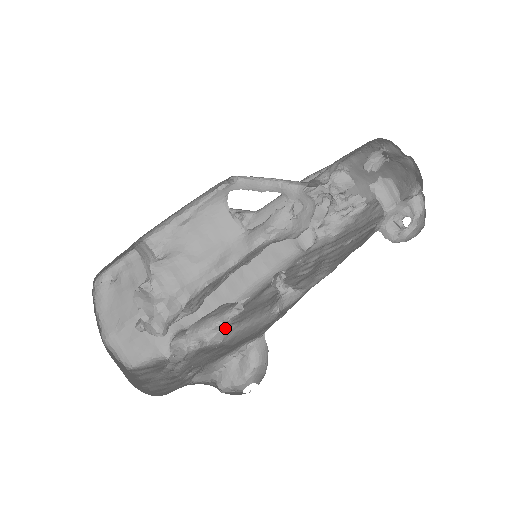
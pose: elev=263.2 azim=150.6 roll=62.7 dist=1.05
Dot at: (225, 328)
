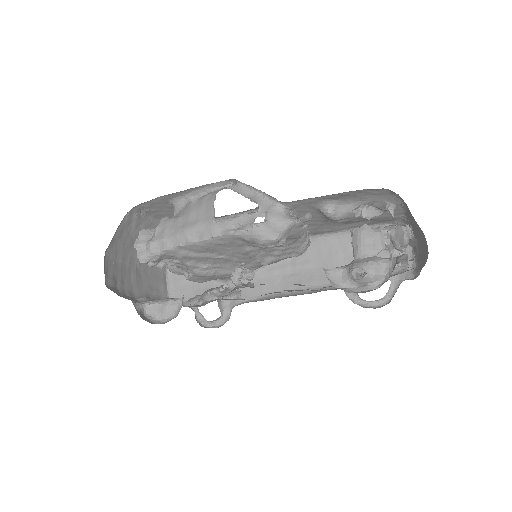
Dot at: (215, 299)
